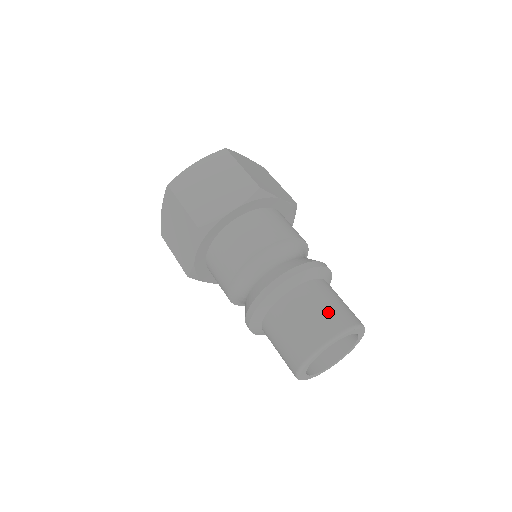
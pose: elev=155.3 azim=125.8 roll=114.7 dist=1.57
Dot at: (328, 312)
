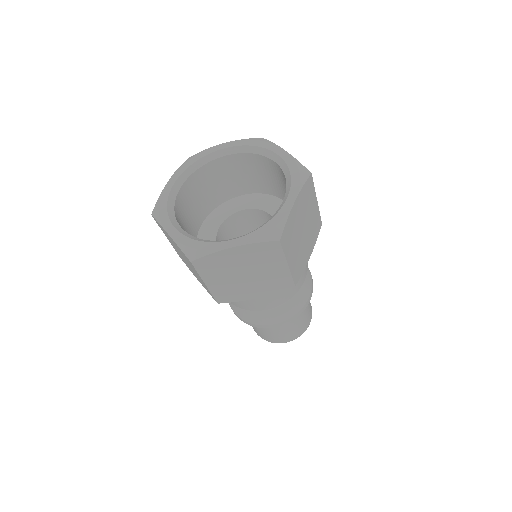
Dot at: occluded
